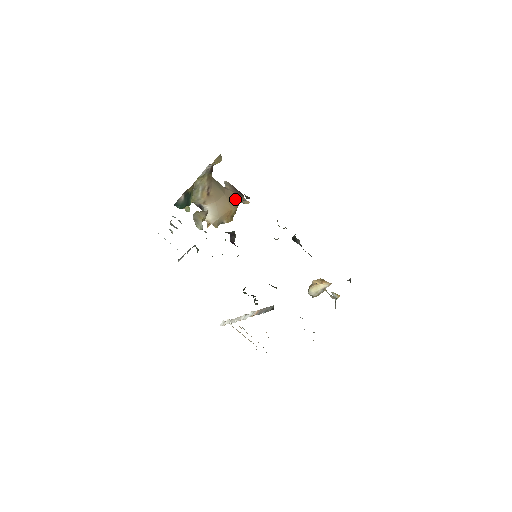
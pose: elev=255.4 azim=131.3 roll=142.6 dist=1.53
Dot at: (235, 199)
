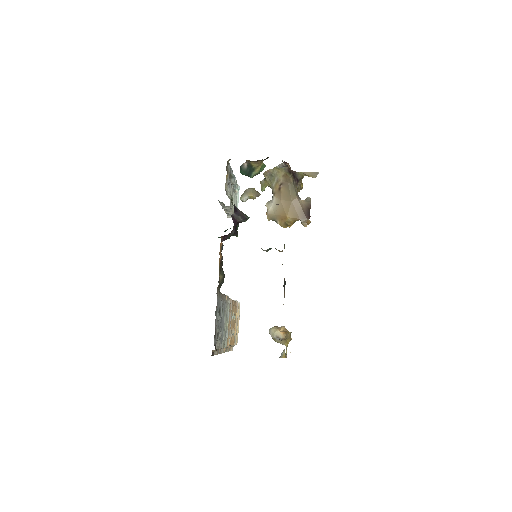
Dot at: (298, 213)
